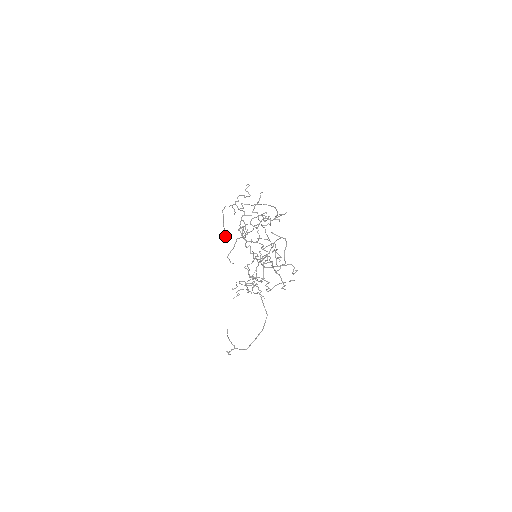
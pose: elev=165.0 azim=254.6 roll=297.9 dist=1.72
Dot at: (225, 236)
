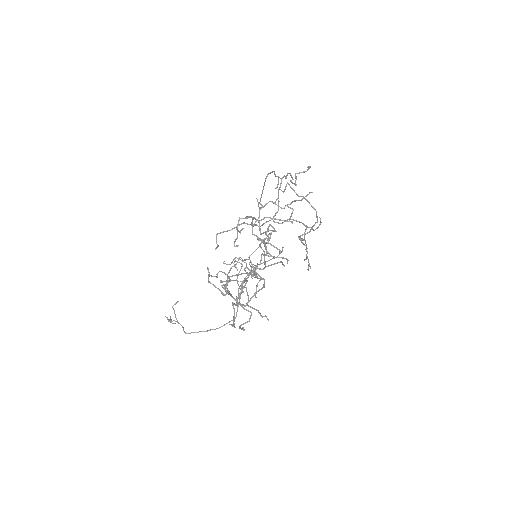
Dot at: (260, 201)
